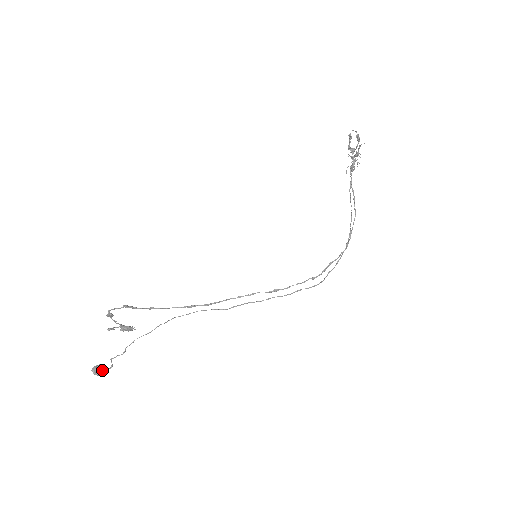
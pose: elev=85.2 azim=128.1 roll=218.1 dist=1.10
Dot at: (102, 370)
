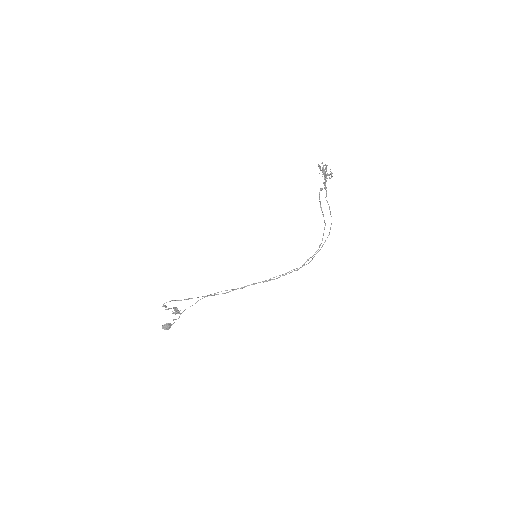
Dot at: (168, 327)
